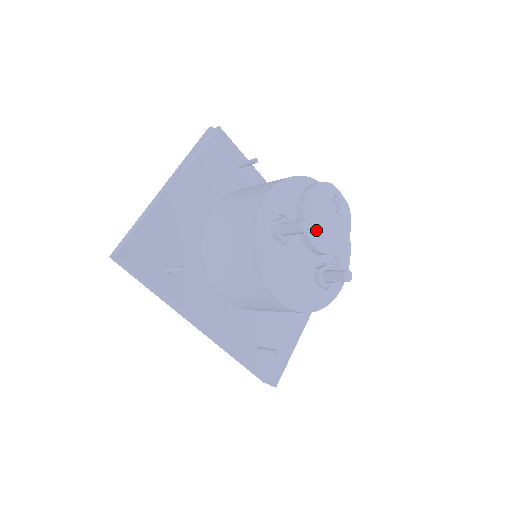
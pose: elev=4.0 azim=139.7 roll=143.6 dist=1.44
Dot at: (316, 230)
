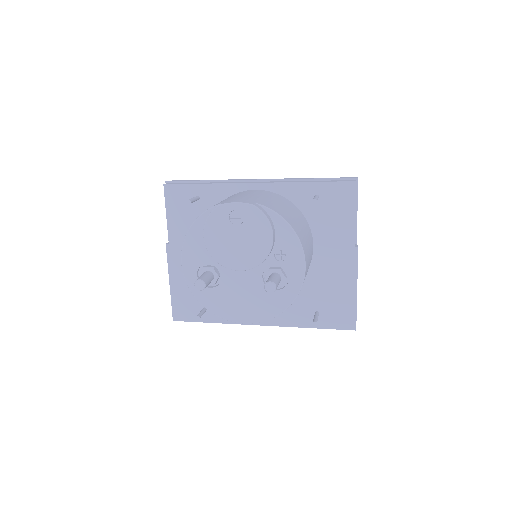
Dot at: (232, 258)
